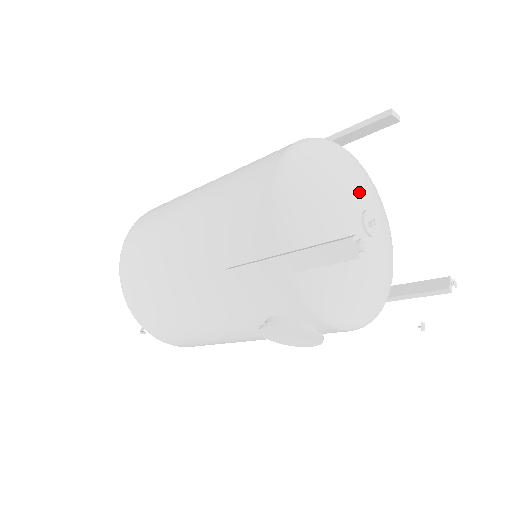
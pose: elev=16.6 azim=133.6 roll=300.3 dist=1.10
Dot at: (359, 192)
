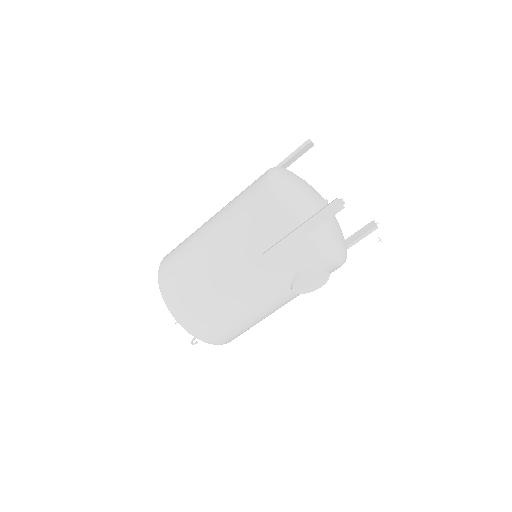
Dot at: (311, 188)
